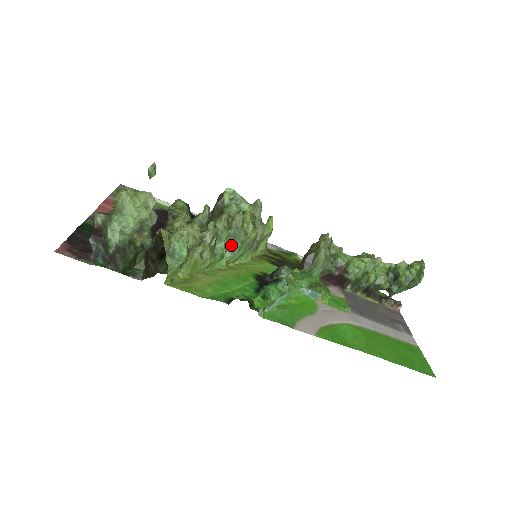
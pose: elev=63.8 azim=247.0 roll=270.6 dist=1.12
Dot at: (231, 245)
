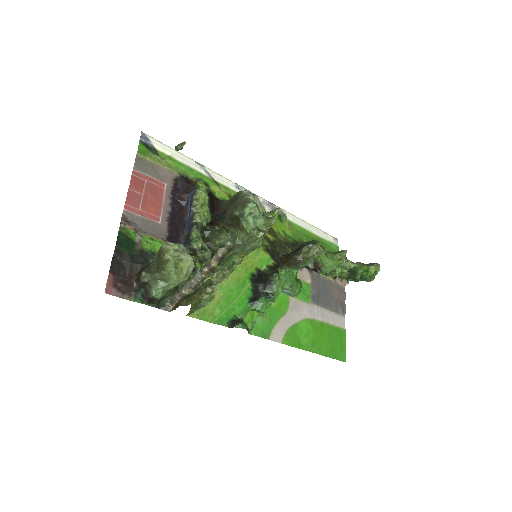
Dot at: occluded
